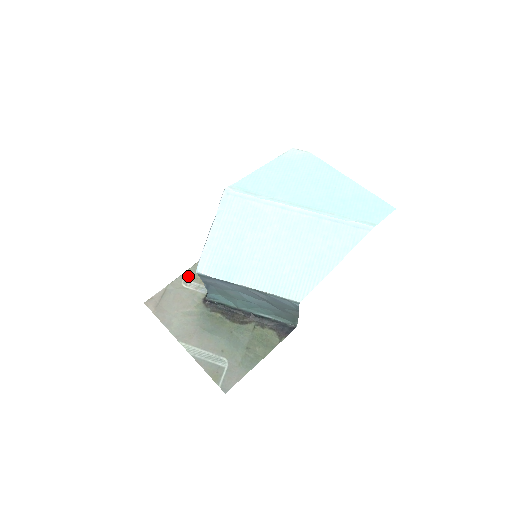
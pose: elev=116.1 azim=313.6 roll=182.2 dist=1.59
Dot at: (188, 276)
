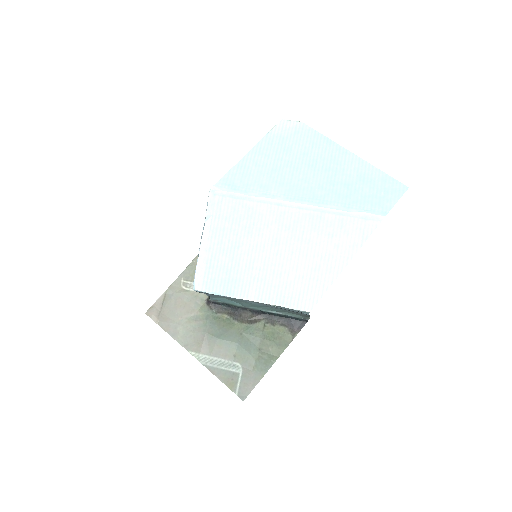
Dot at: (187, 276)
